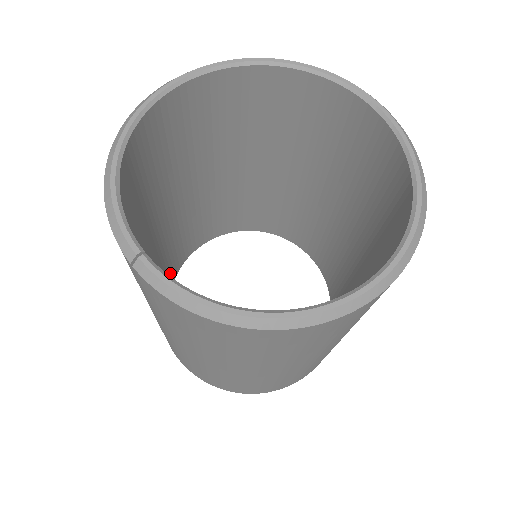
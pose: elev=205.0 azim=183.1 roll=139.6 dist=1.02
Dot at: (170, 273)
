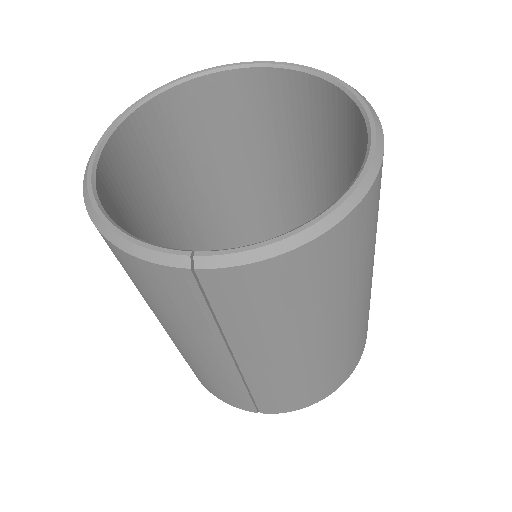
Dot at: occluded
